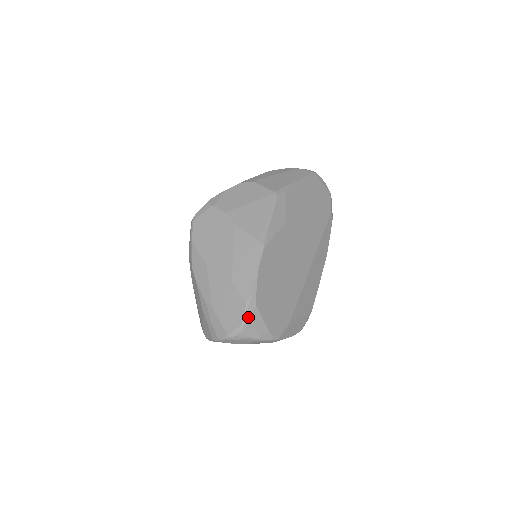
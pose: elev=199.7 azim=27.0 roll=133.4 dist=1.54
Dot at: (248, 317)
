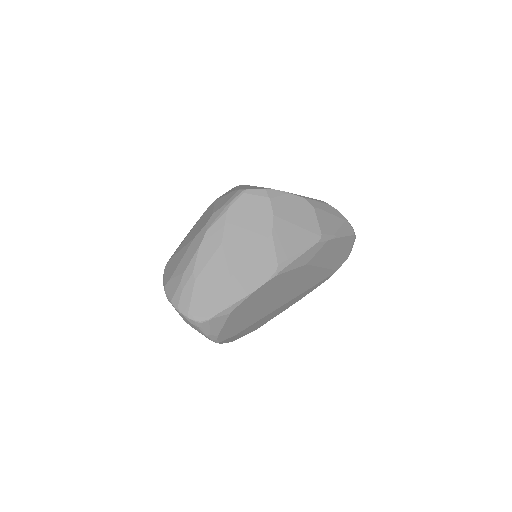
Dot at: (216, 317)
